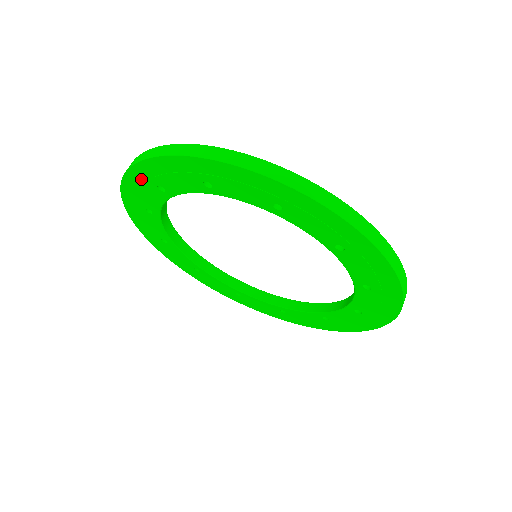
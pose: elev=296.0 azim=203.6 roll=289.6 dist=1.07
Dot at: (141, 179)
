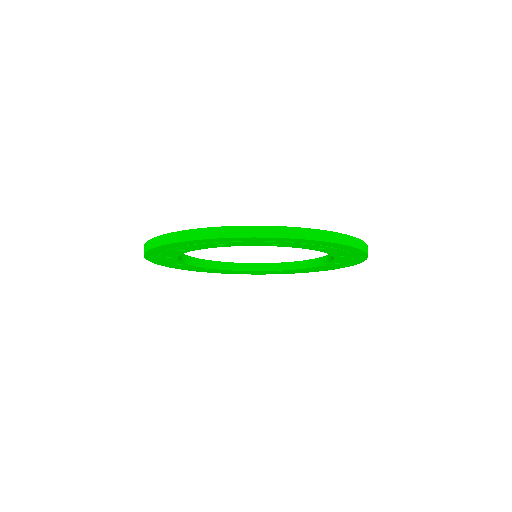
Dot at: (155, 258)
